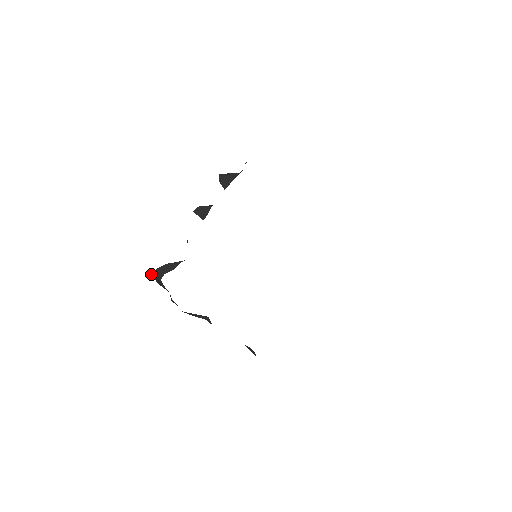
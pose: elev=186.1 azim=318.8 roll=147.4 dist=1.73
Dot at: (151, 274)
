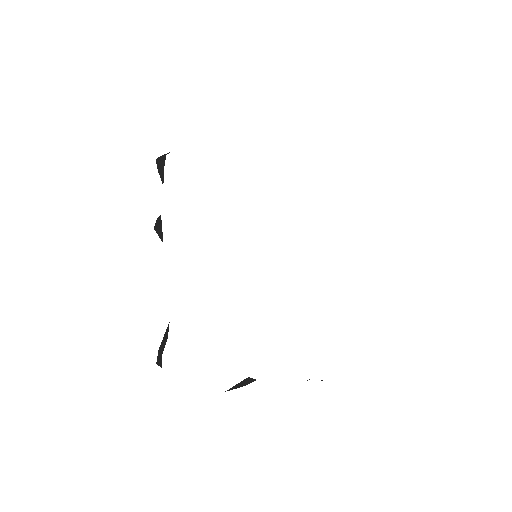
Dot at: occluded
